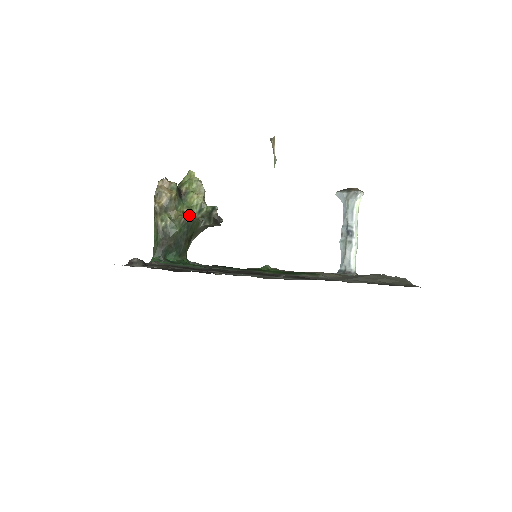
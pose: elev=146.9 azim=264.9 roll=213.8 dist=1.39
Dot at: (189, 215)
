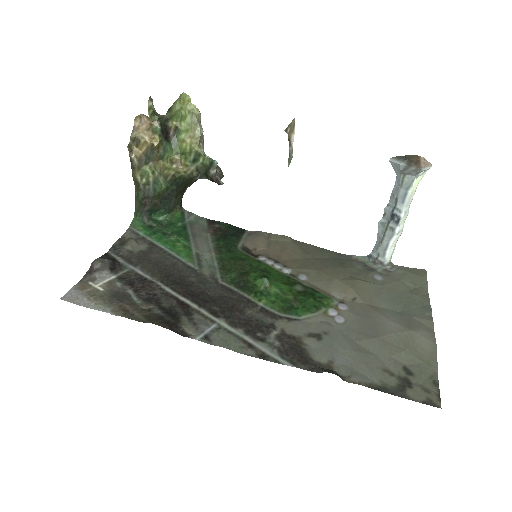
Dot at: (179, 169)
